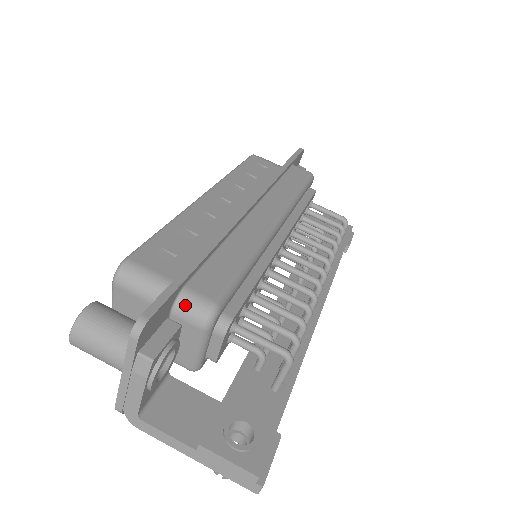
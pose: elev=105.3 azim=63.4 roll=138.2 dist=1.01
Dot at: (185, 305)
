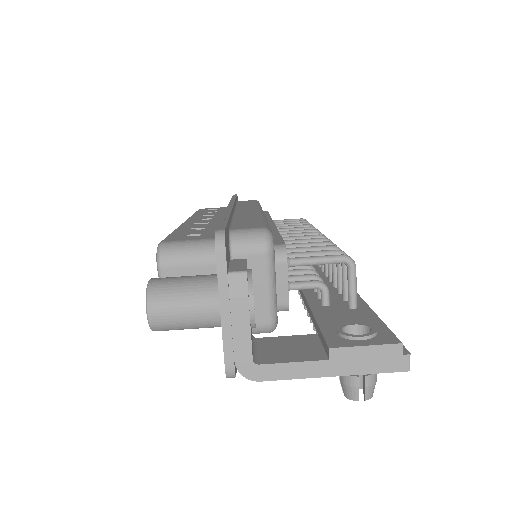
Dot at: (240, 239)
